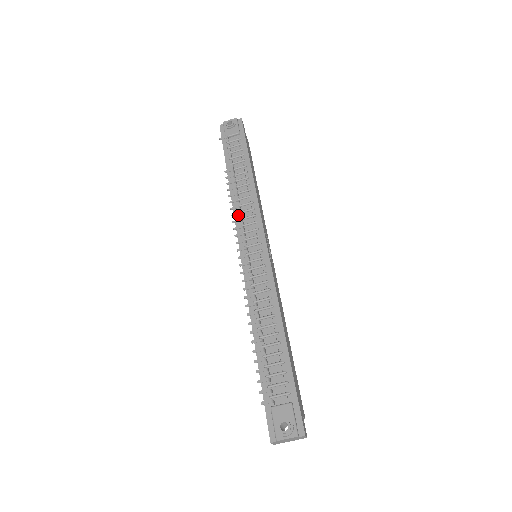
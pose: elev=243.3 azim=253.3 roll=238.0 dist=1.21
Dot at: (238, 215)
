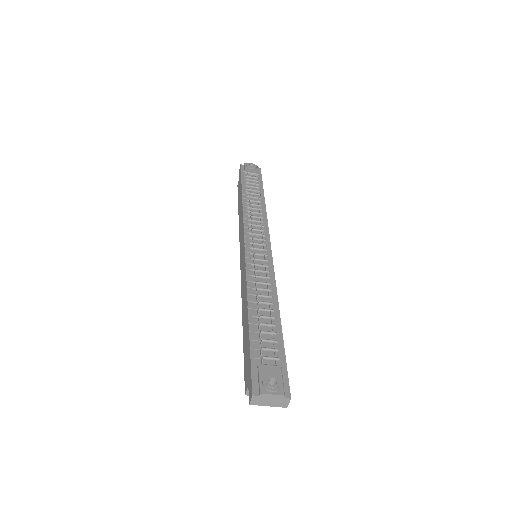
Dot at: (247, 221)
